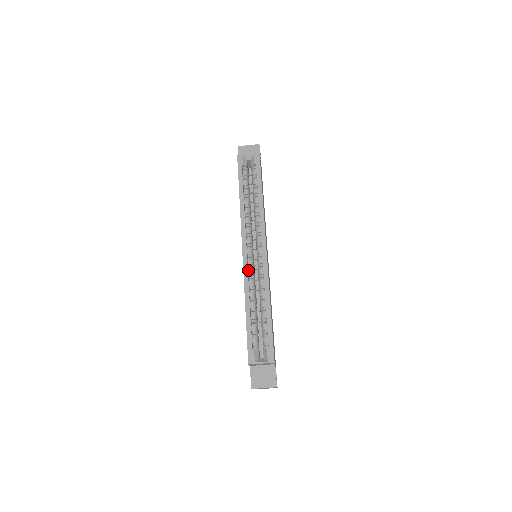
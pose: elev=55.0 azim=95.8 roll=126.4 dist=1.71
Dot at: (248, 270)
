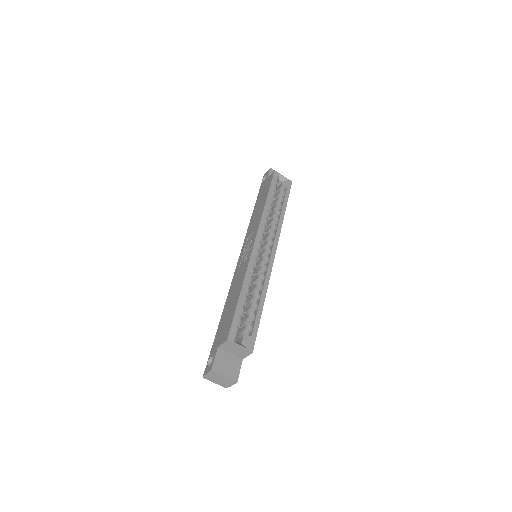
Dot at: occluded
